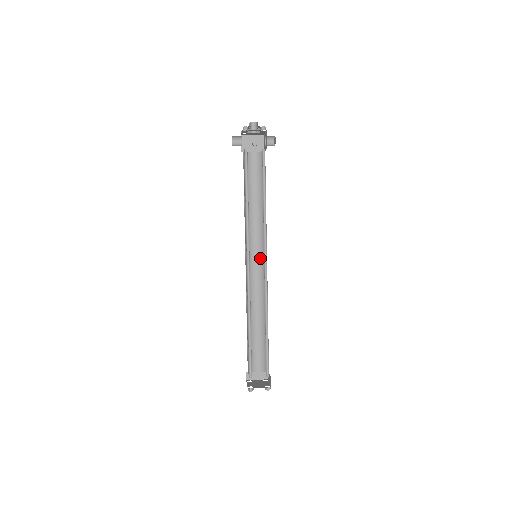
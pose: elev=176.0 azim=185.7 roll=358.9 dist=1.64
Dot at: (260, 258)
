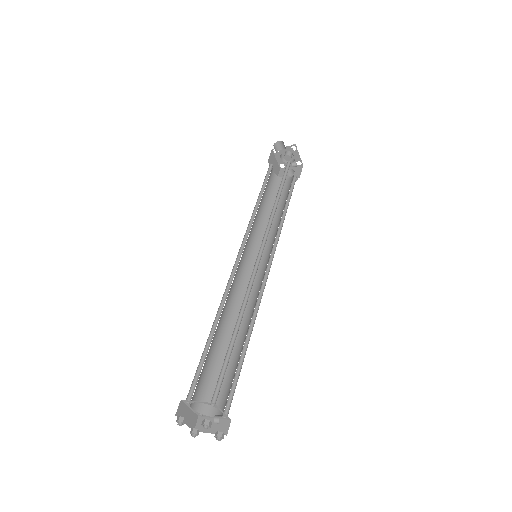
Dot at: (247, 264)
